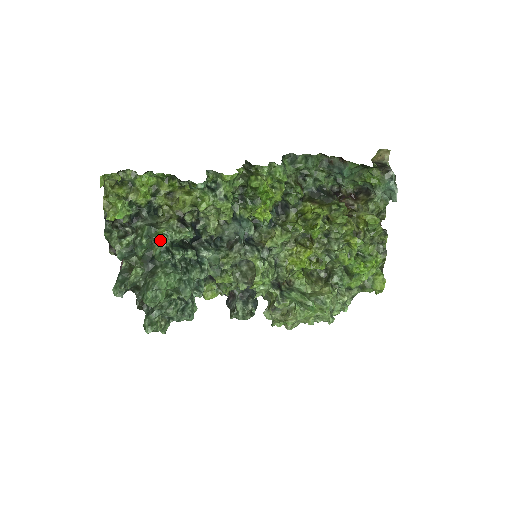
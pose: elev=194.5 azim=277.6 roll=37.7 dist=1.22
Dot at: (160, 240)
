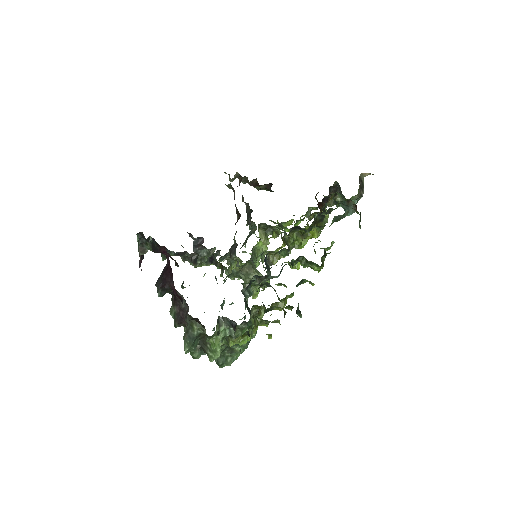
Dot at: (252, 338)
